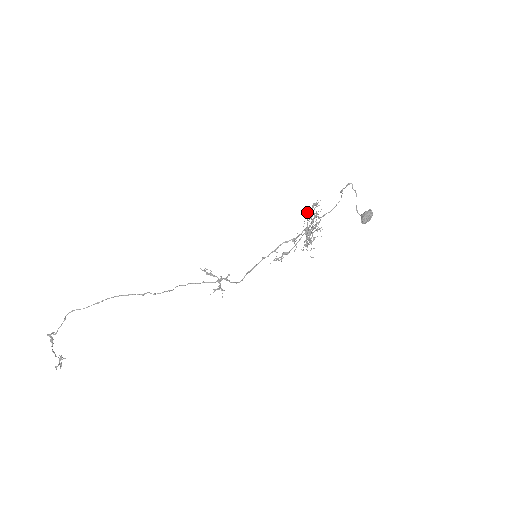
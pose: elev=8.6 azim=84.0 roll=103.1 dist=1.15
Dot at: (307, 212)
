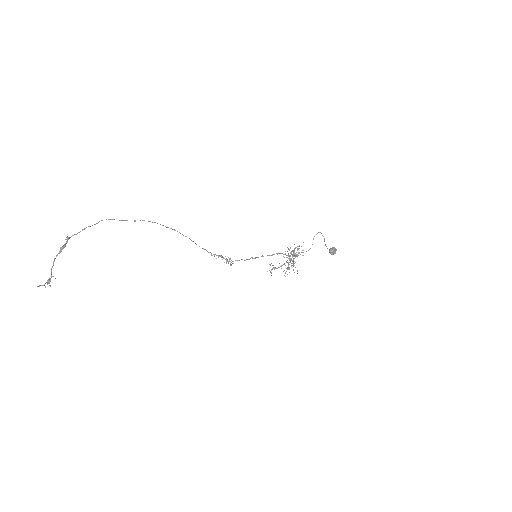
Dot at: (289, 250)
